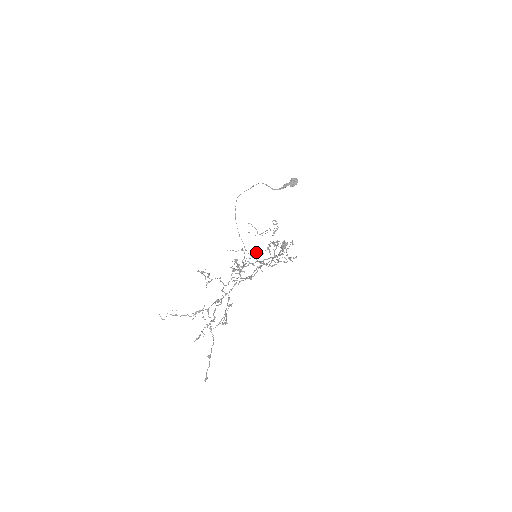
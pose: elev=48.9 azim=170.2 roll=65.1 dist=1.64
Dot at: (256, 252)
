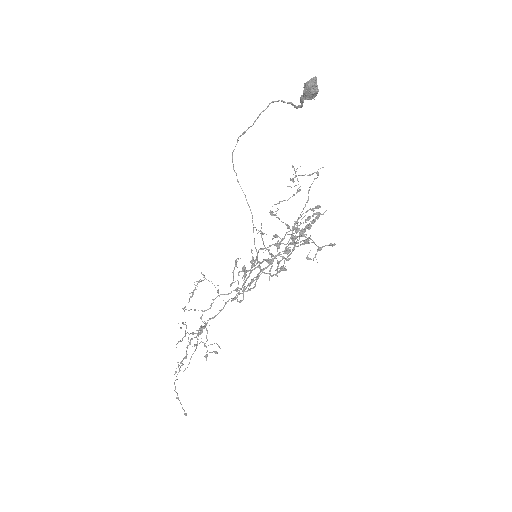
Dot at: occluded
